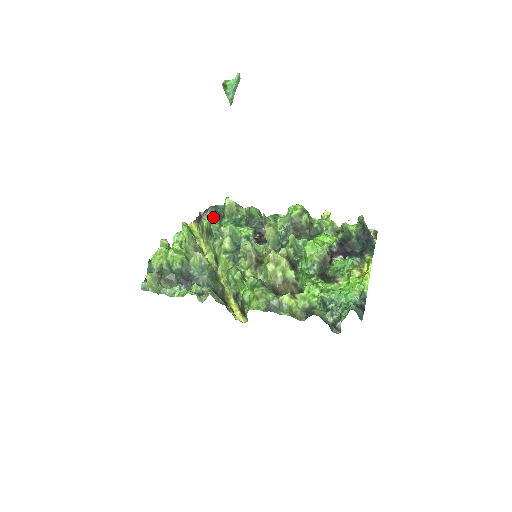
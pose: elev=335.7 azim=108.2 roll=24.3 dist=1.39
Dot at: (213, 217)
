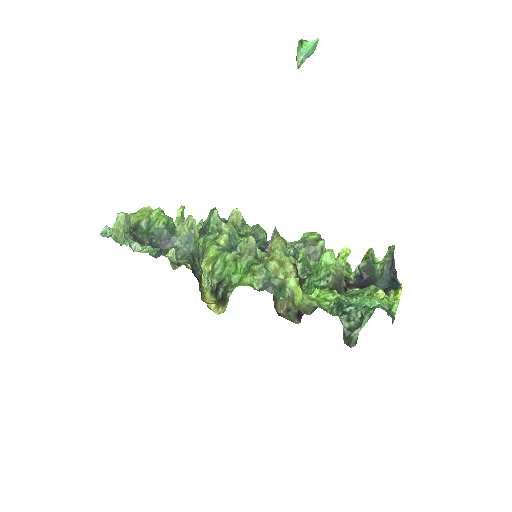
Dot at: occluded
